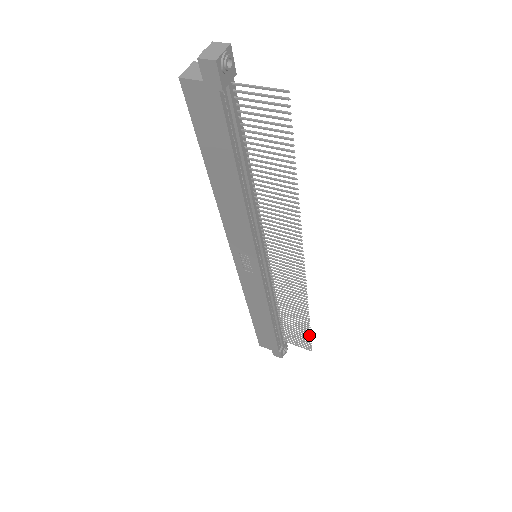
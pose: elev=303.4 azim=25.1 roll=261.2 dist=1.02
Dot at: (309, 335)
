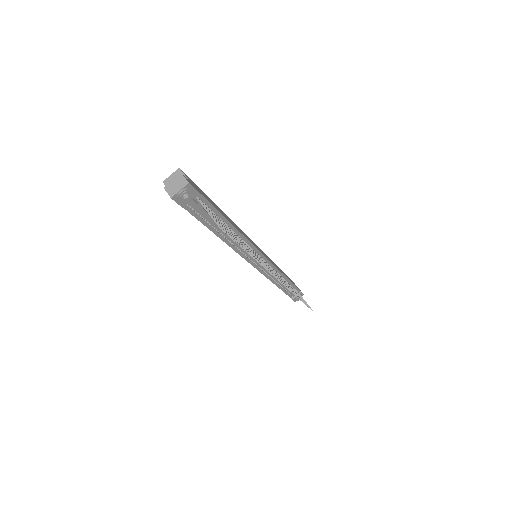
Dot at: (306, 305)
